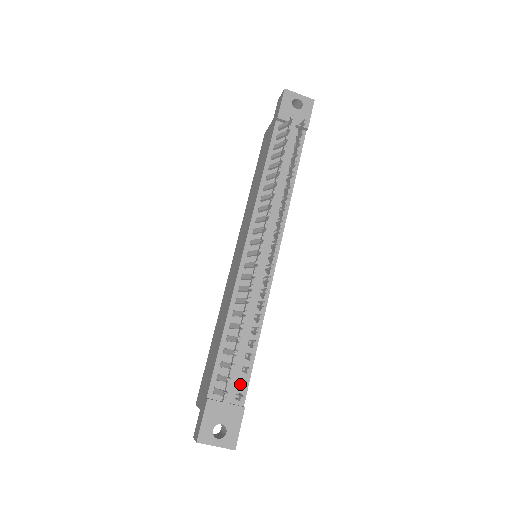
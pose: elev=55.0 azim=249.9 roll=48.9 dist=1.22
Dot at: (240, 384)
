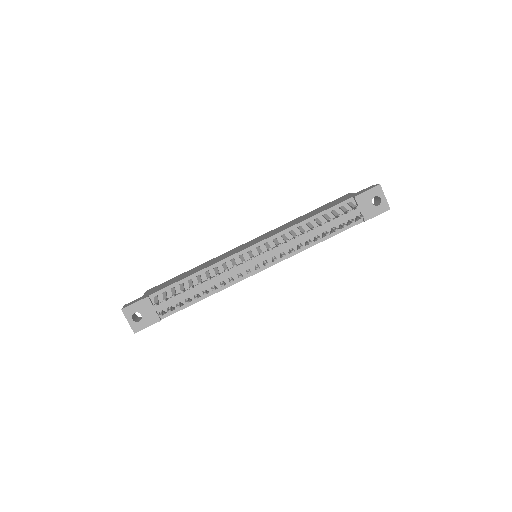
Dot at: (169, 308)
